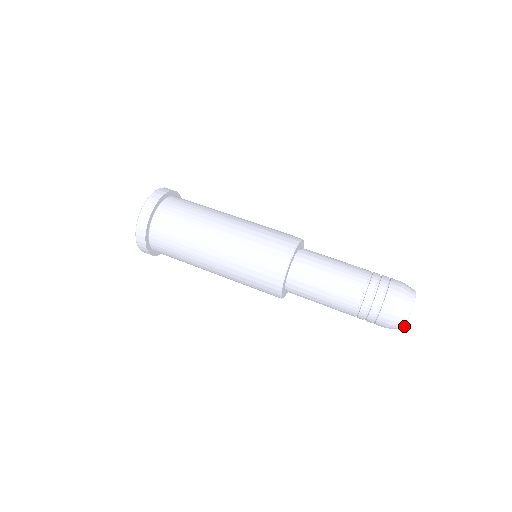
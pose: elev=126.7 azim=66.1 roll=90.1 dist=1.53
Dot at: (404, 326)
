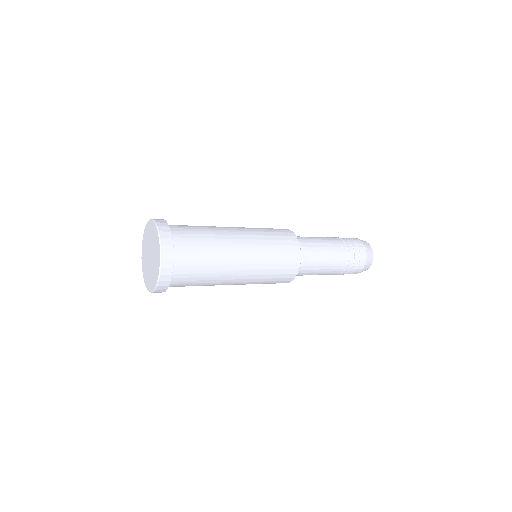
Dot at: (370, 246)
